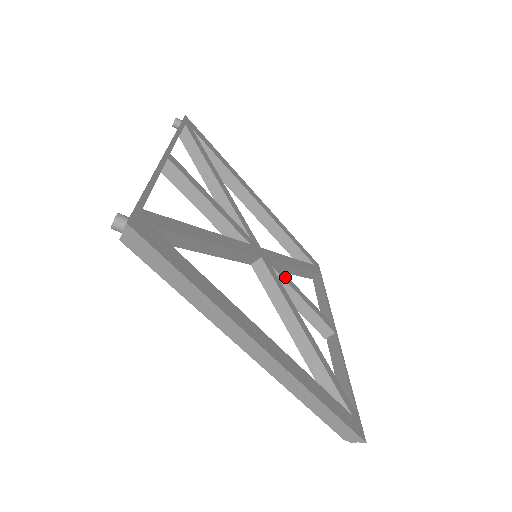
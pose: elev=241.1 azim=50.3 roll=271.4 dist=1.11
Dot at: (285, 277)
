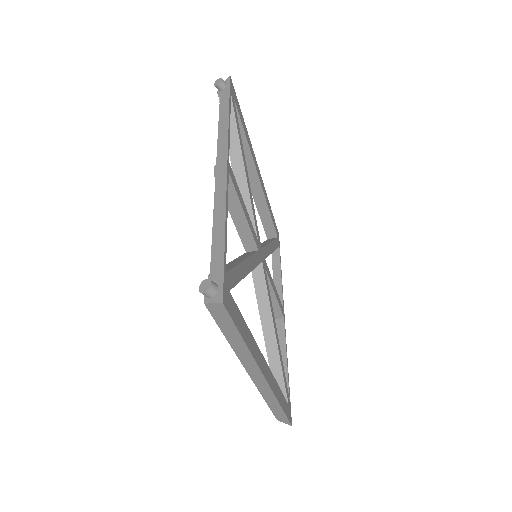
Dot at: (269, 275)
